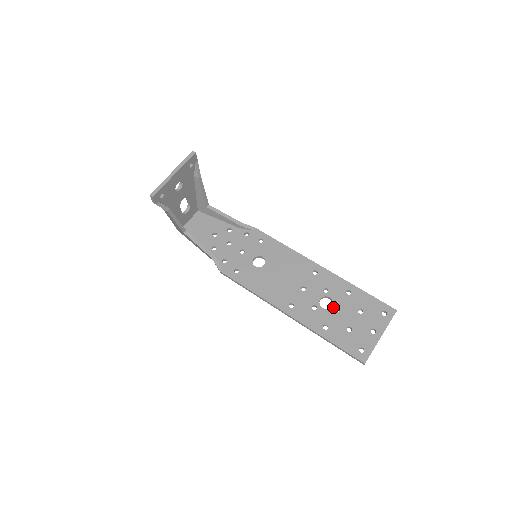
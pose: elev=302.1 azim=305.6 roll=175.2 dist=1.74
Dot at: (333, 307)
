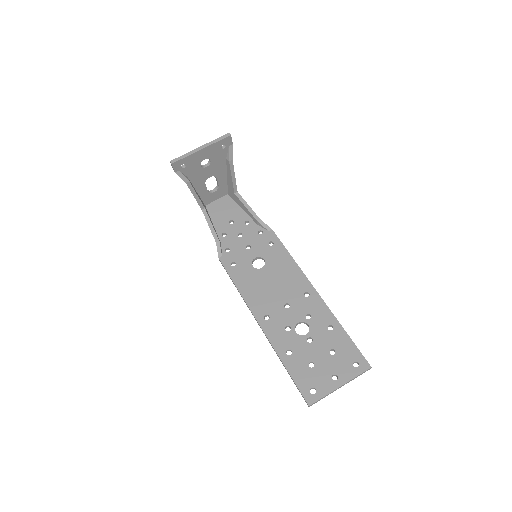
Dot at: (307, 336)
